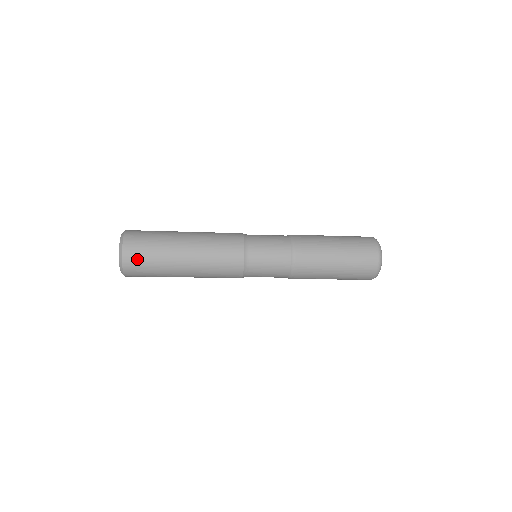
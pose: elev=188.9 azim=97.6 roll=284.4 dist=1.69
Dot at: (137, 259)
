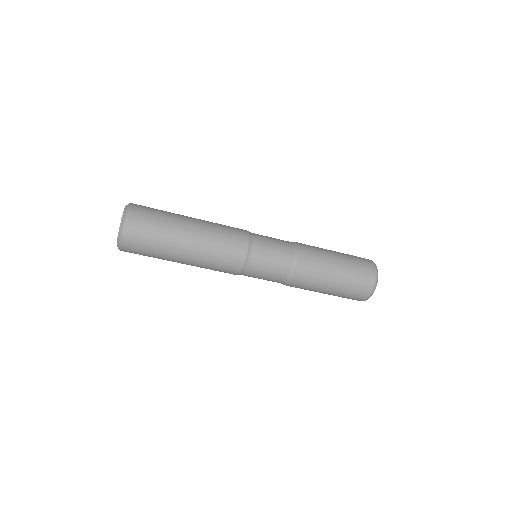
Dot at: (144, 210)
